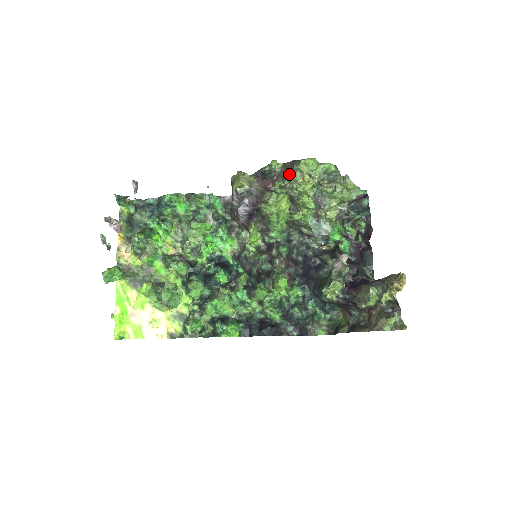
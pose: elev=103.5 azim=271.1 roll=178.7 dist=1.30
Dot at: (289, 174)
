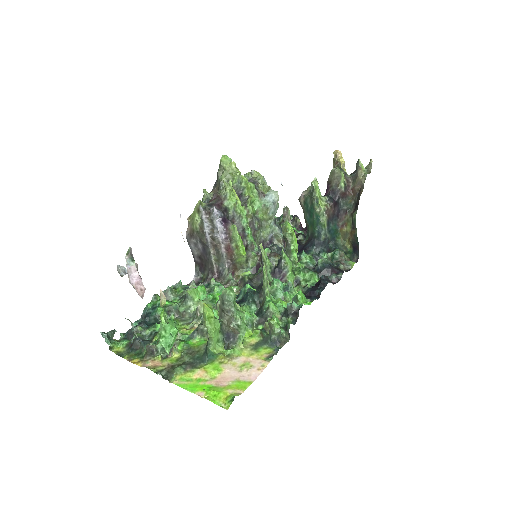
Dot at: (221, 178)
